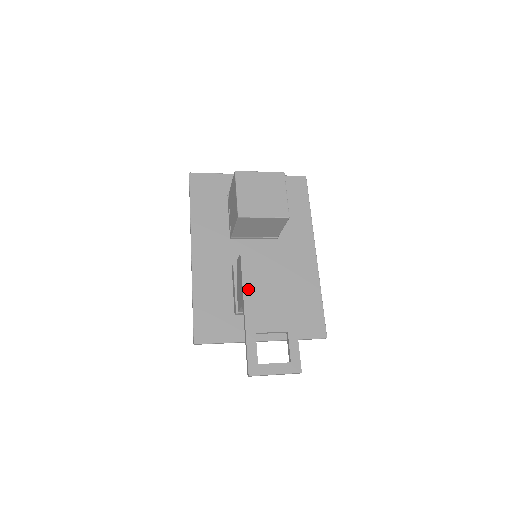
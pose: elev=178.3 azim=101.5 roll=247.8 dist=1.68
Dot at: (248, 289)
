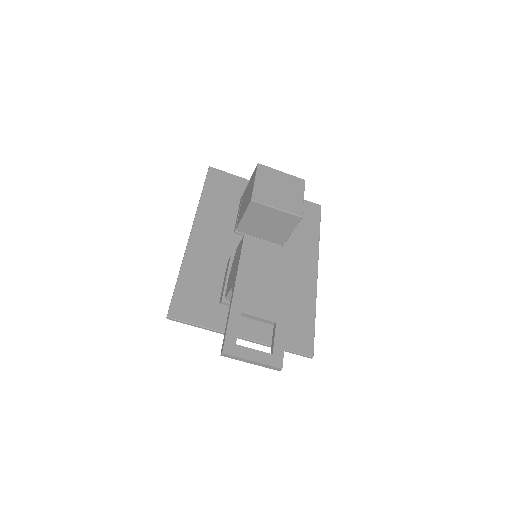
Dot at: (244, 269)
